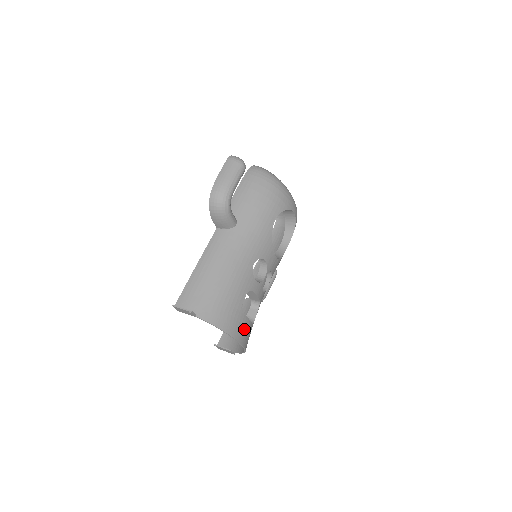
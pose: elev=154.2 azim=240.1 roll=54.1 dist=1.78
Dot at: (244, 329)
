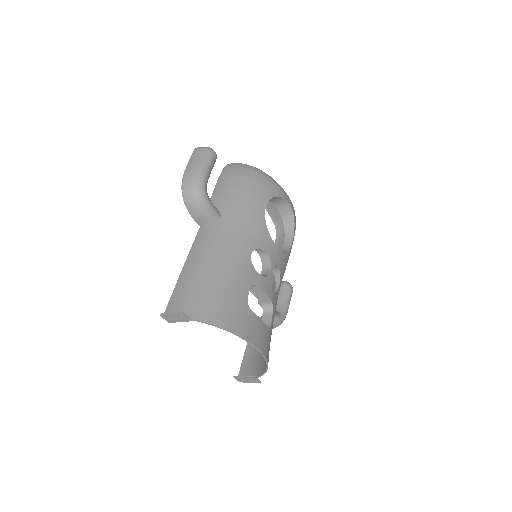
Dot at: (257, 330)
